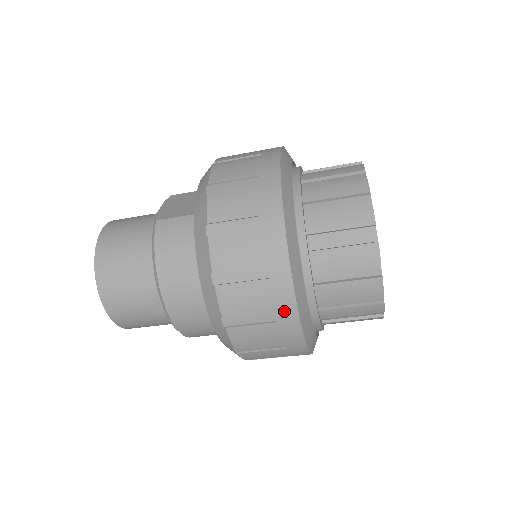
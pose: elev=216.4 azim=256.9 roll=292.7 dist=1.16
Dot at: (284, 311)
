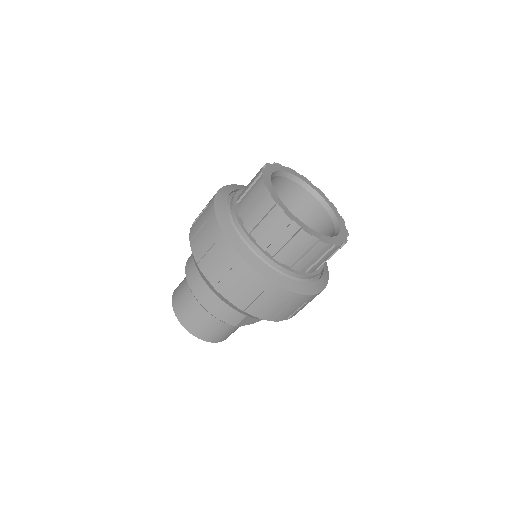
Dot at: (219, 239)
